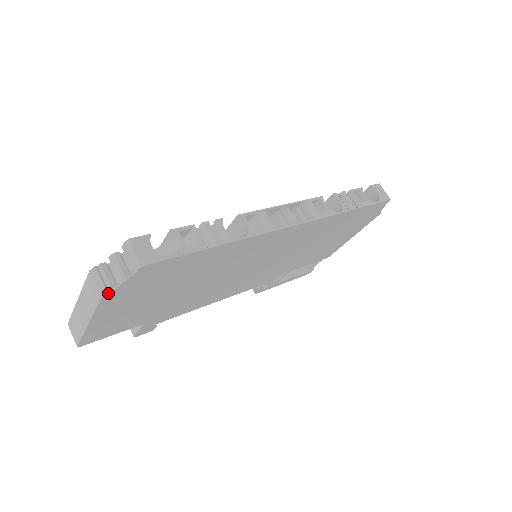
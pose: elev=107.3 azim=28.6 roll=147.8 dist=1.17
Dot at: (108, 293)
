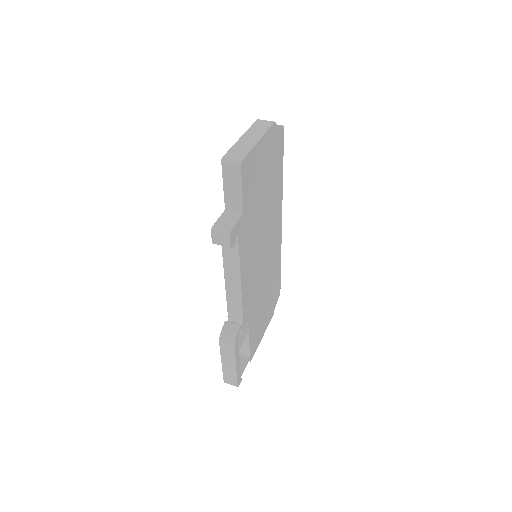
Dot at: occluded
